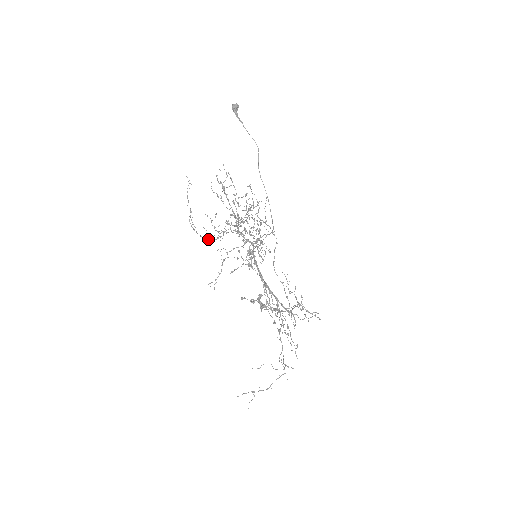
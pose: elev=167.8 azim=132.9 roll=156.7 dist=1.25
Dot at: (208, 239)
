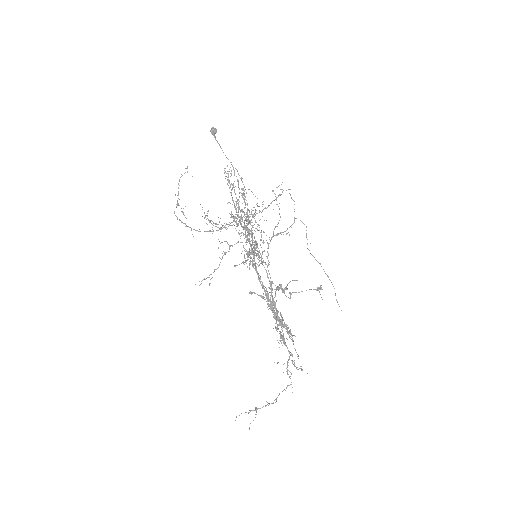
Dot at: occluded
